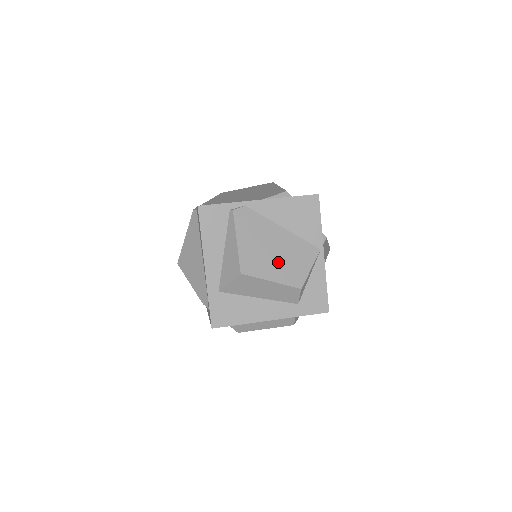
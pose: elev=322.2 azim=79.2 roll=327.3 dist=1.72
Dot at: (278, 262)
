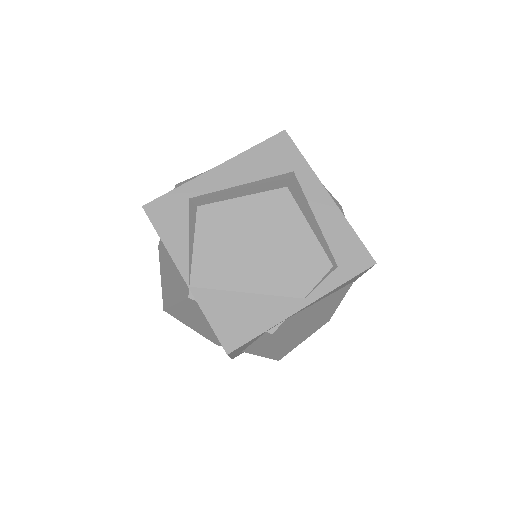
Dot at: (313, 325)
